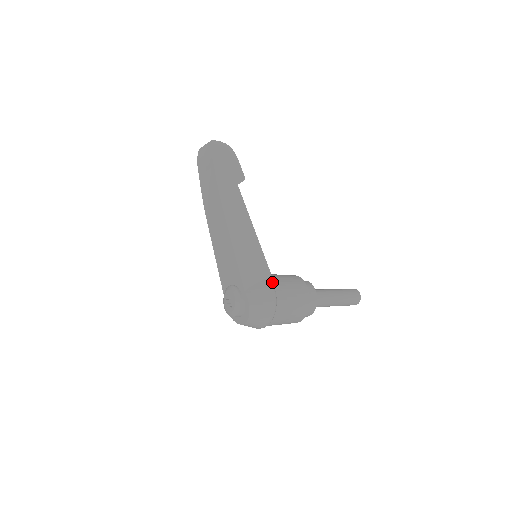
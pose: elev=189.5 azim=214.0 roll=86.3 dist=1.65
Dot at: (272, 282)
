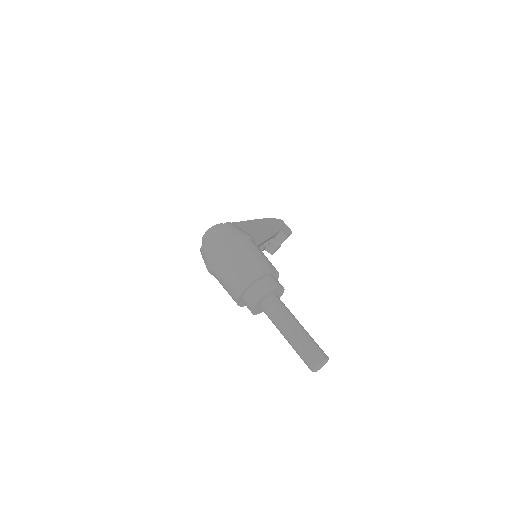
Dot at: occluded
